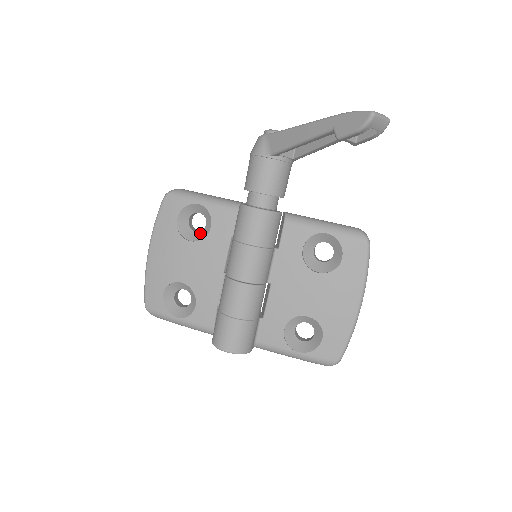
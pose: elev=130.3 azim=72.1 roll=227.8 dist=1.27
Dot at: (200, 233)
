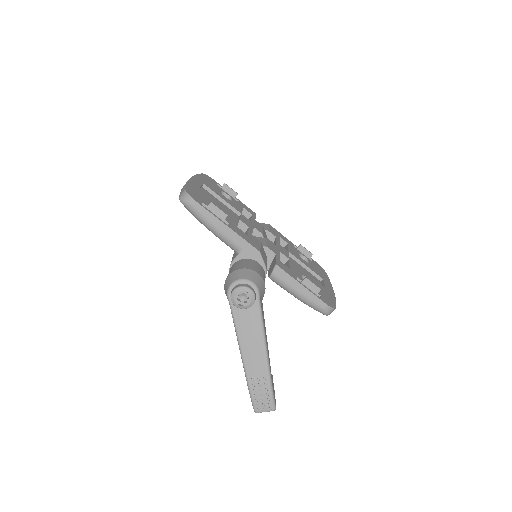
Dot at: occluded
